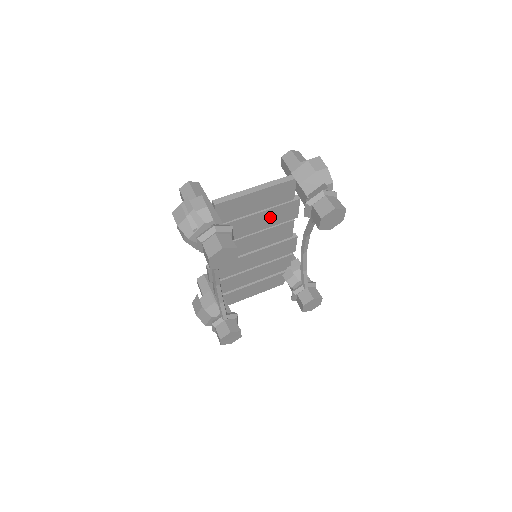
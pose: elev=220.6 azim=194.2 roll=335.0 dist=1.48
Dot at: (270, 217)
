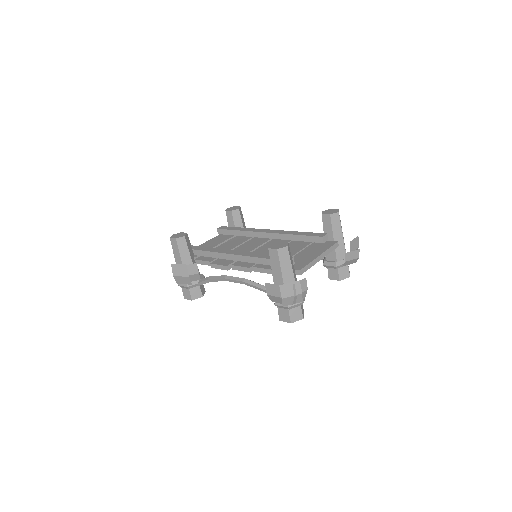
Dot at: occluded
